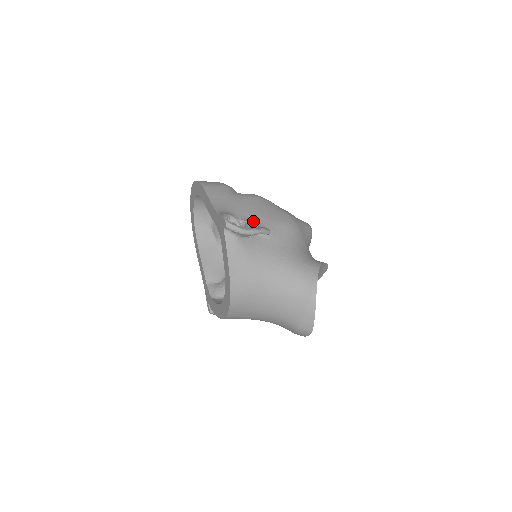
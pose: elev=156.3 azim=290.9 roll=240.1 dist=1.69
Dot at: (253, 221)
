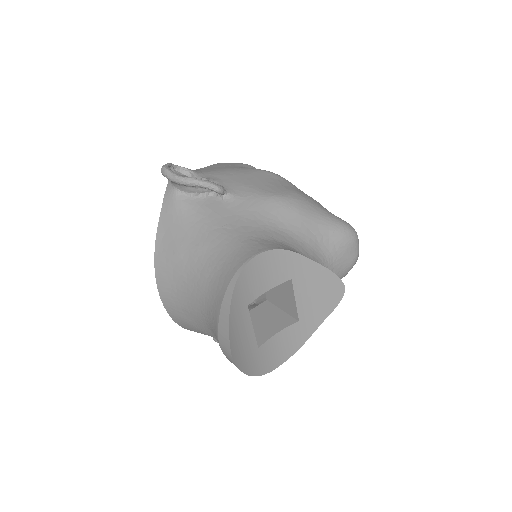
Dot at: (219, 182)
